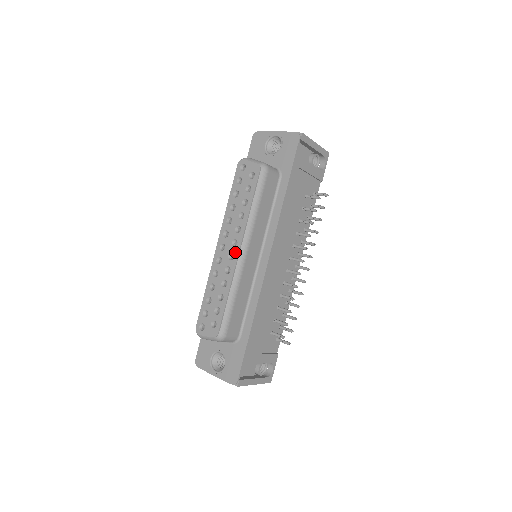
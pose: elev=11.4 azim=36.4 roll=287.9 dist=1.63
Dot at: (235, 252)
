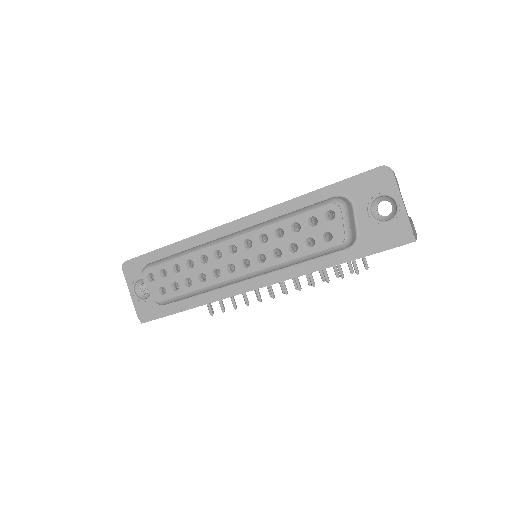
Dot at: (238, 271)
